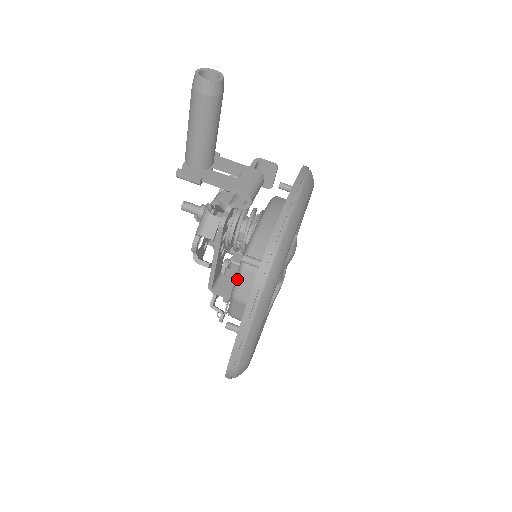
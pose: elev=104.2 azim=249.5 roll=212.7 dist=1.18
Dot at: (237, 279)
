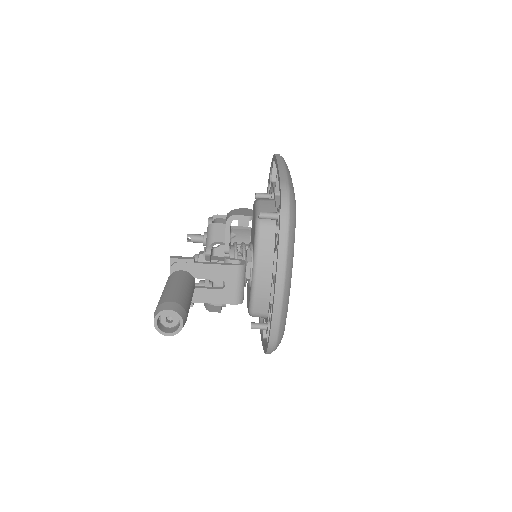
Dot at: occluded
